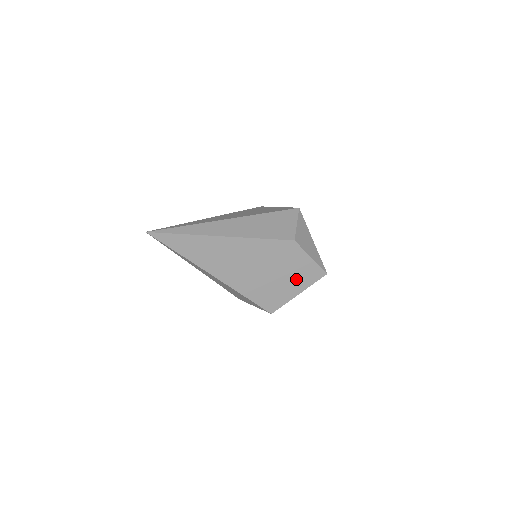
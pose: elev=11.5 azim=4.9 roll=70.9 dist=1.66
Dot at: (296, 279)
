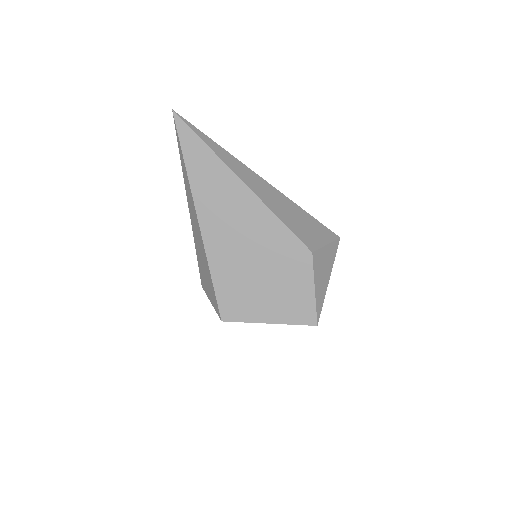
Dot at: (279, 301)
